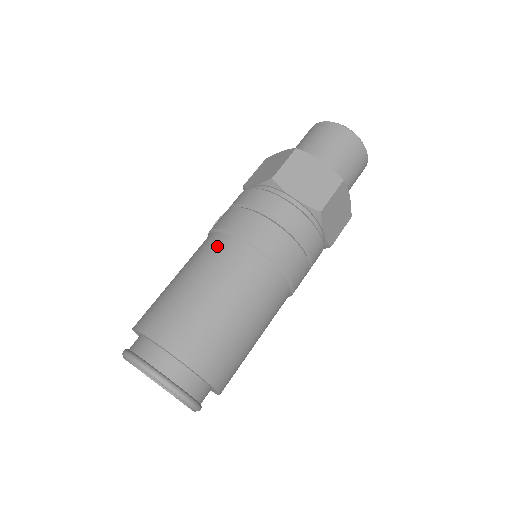
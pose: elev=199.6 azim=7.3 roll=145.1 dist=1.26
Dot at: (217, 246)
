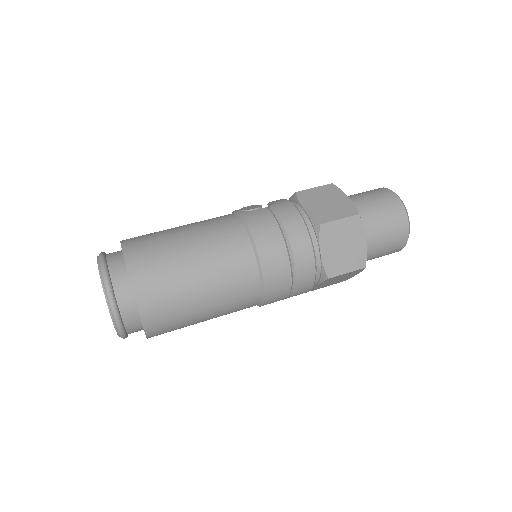
Dot at: (235, 243)
